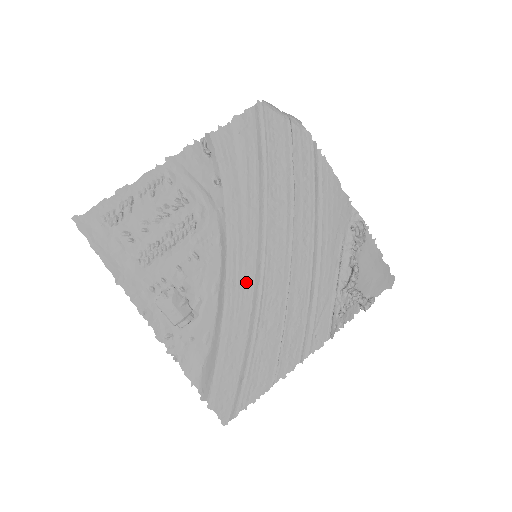
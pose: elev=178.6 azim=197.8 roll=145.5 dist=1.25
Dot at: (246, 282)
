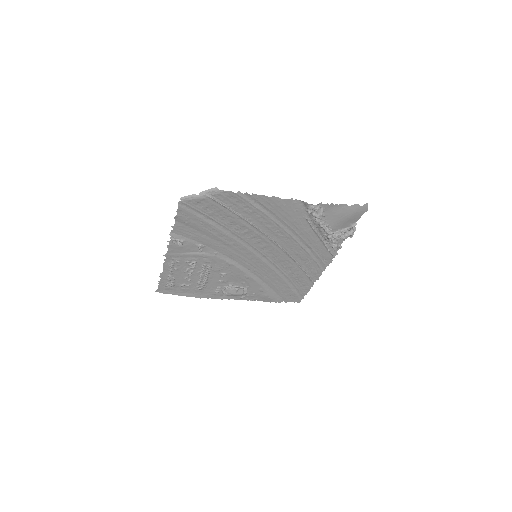
Dot at: (261, 266)
